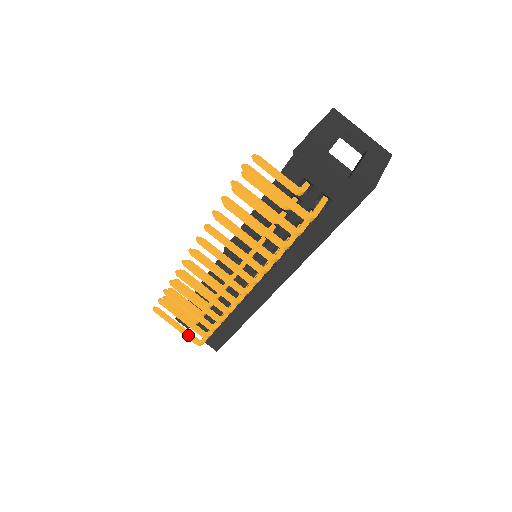
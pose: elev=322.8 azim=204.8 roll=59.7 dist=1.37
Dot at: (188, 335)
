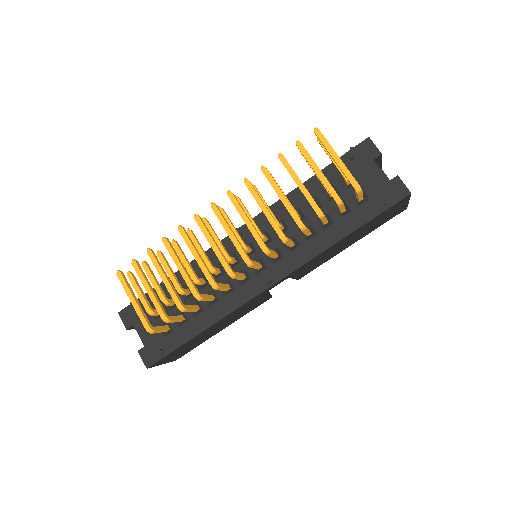
Dot at: (142, 313)
